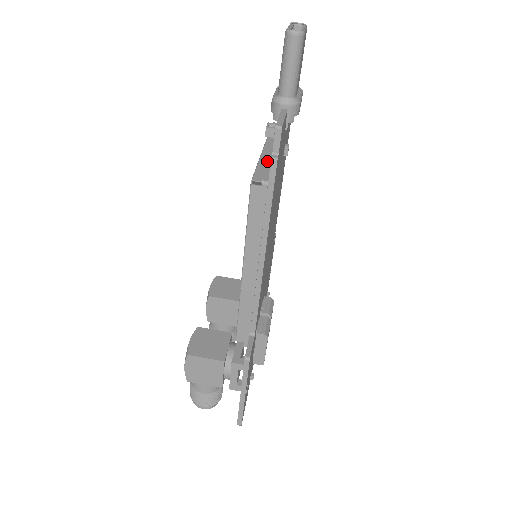
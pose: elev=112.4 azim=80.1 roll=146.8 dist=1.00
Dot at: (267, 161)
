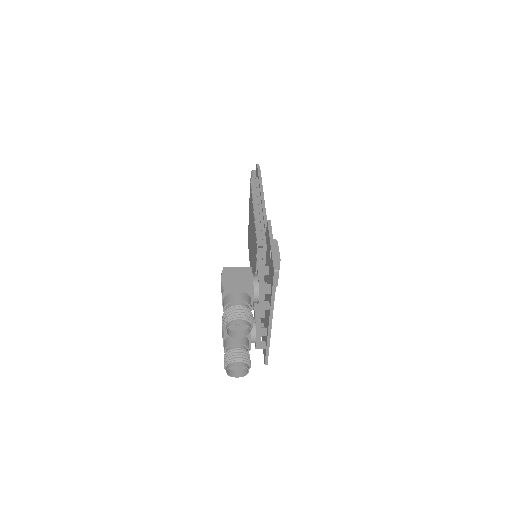
Dot at: occluded
